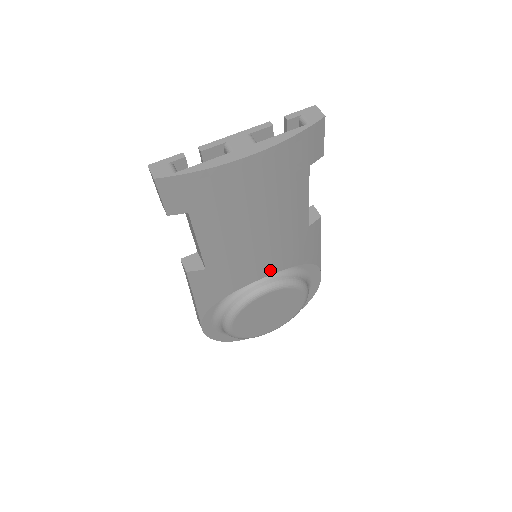
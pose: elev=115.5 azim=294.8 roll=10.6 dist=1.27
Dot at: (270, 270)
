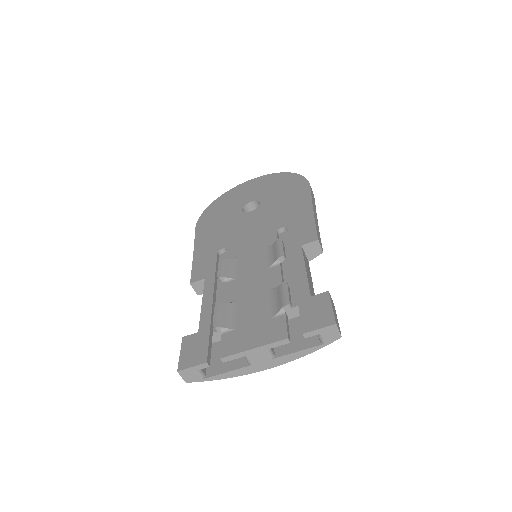
Dot at: occluded
